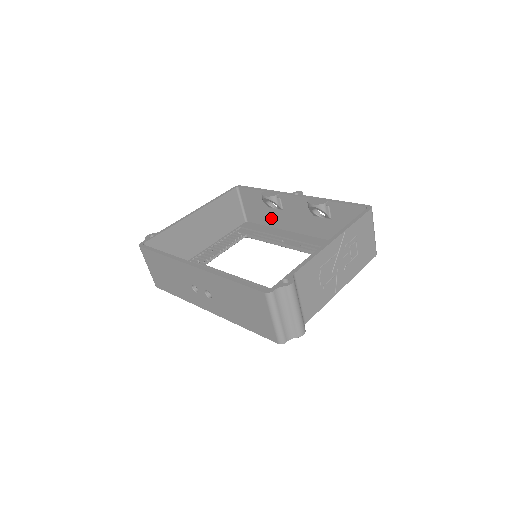
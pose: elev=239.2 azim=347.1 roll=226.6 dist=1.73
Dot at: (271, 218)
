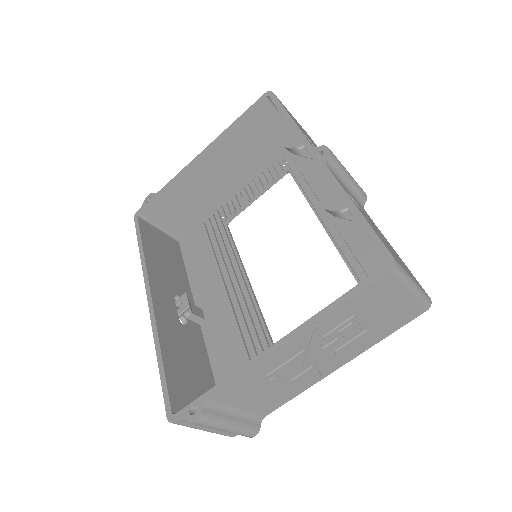
Dot at: occluded
